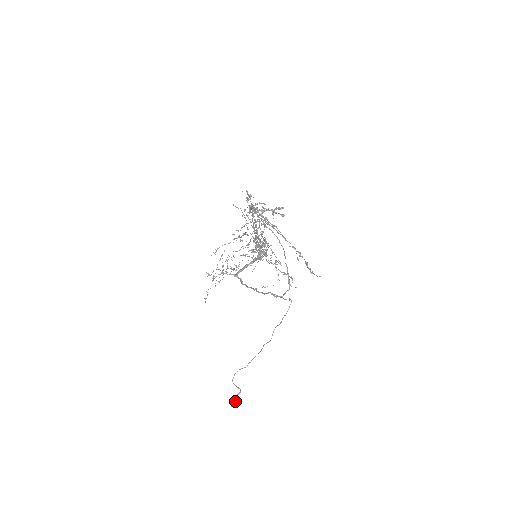
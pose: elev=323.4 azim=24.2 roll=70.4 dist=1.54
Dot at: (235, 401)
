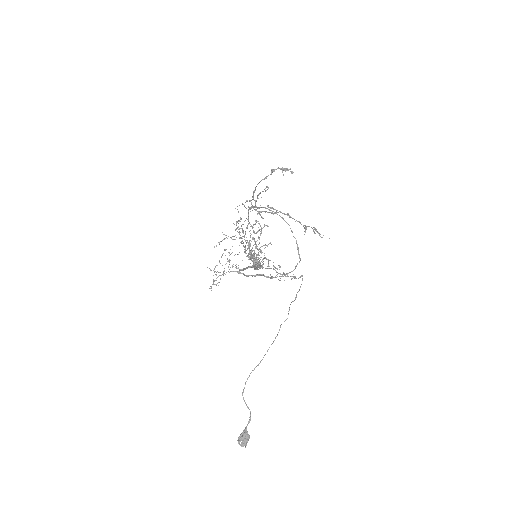
Dot at: (244, 436)
